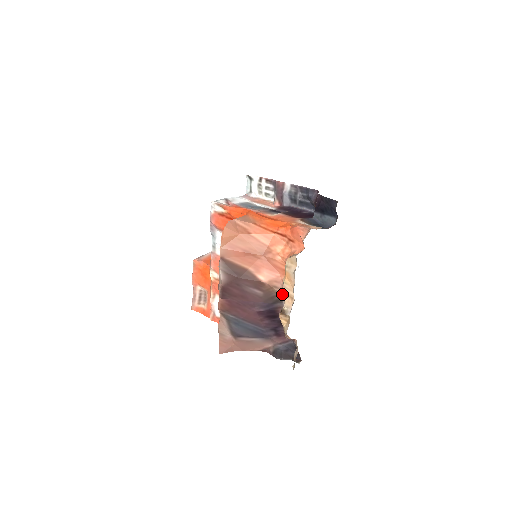
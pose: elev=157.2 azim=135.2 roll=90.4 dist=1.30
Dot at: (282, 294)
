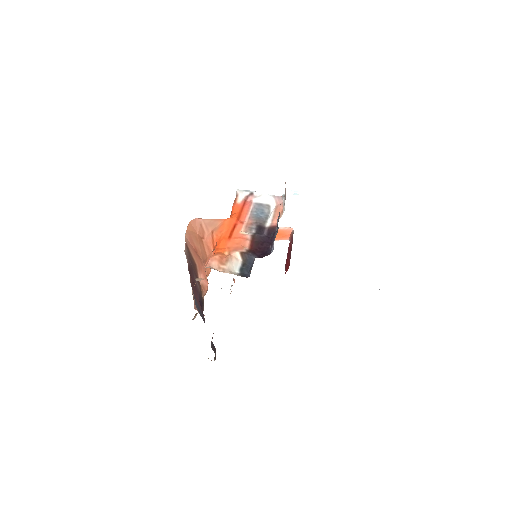
Dot at: occluded
